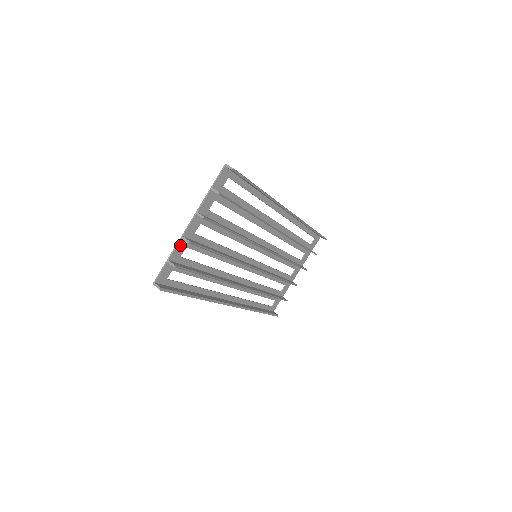
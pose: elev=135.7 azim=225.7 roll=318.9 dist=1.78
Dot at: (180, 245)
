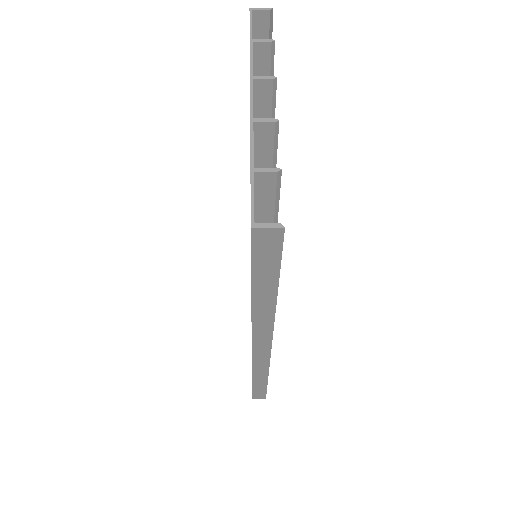
Dot at: (252, 142)
